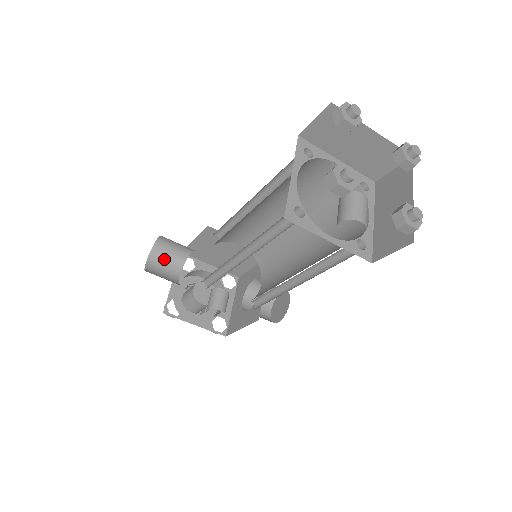
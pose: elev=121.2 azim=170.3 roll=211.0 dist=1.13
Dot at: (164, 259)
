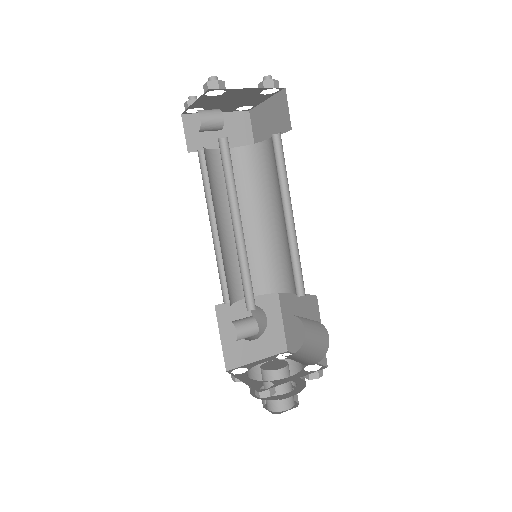
Dot at: occluded
